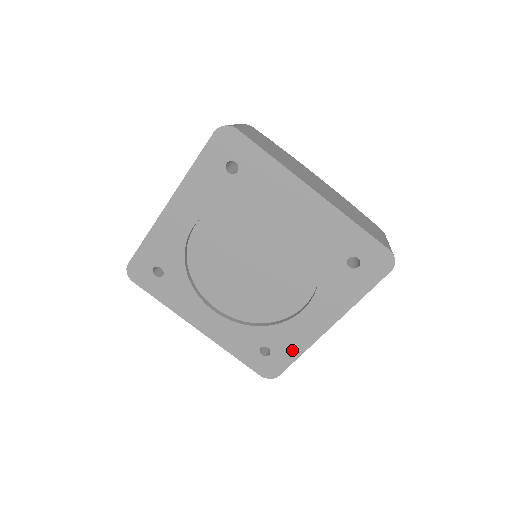
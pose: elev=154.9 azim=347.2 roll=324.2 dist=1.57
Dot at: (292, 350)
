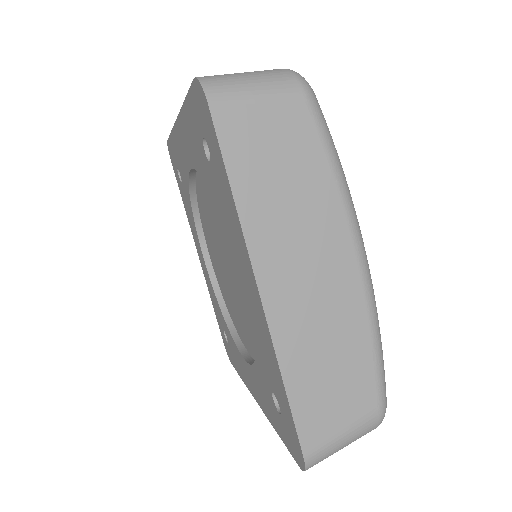
Dot at: (238, 366)
